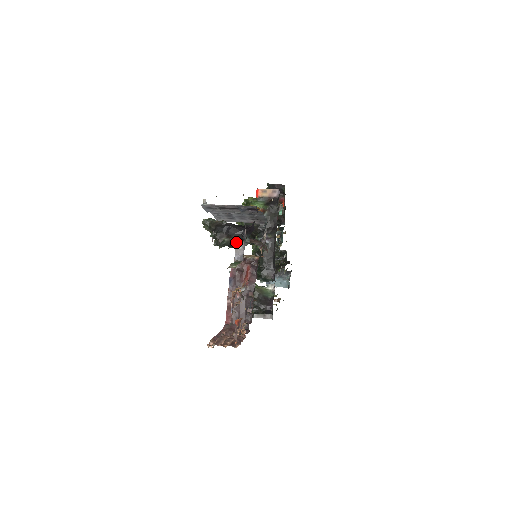
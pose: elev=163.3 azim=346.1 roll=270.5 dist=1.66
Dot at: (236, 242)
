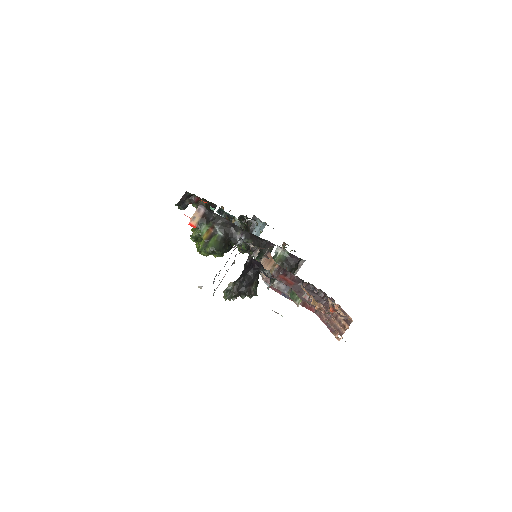
Dot at: occluded
